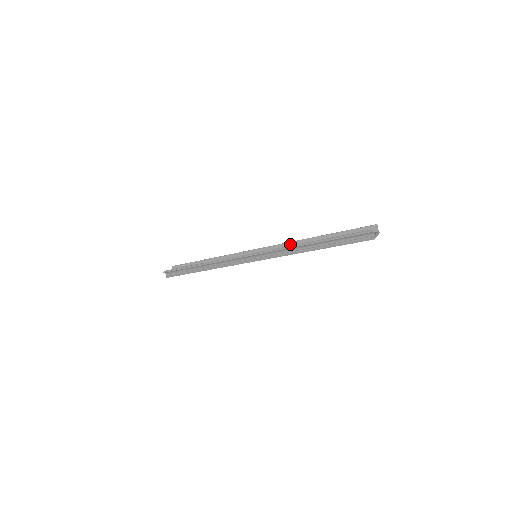
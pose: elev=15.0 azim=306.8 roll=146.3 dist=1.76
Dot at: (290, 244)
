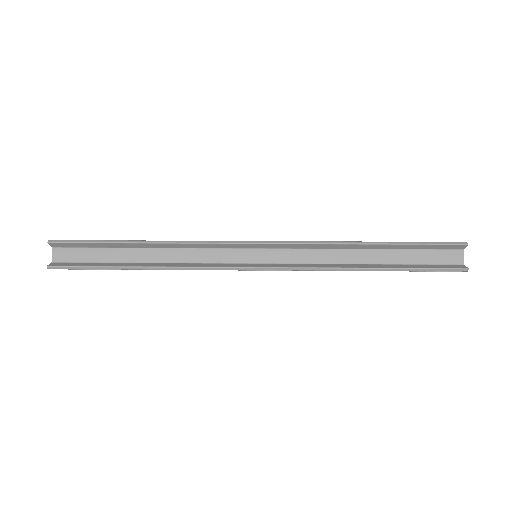
Dot at: (320, 246)
